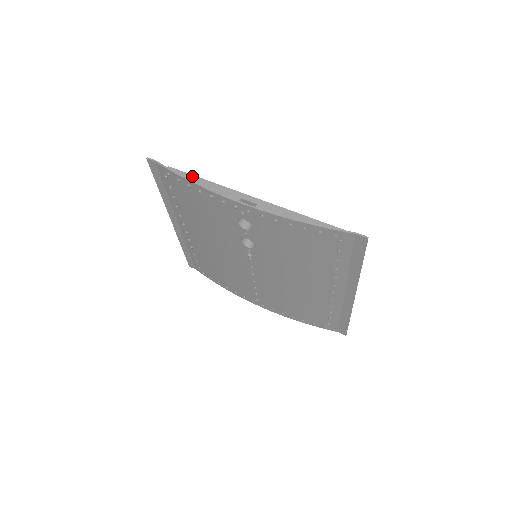
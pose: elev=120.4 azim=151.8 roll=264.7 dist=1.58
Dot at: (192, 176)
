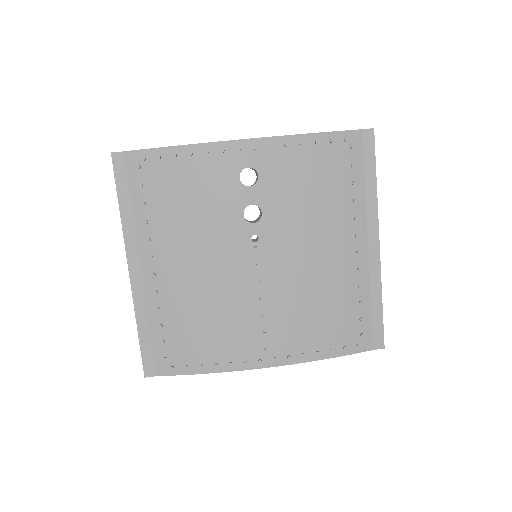
Dot at: occluded
